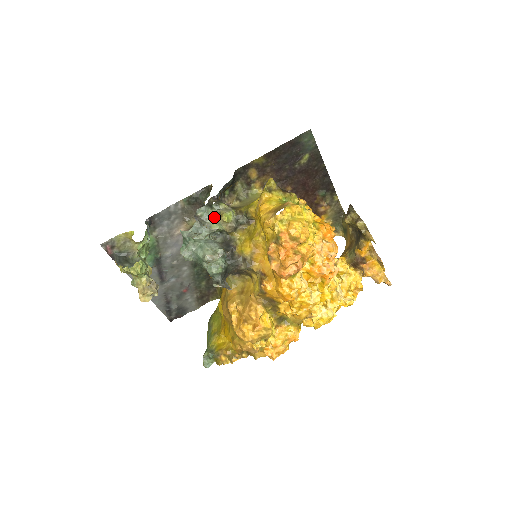
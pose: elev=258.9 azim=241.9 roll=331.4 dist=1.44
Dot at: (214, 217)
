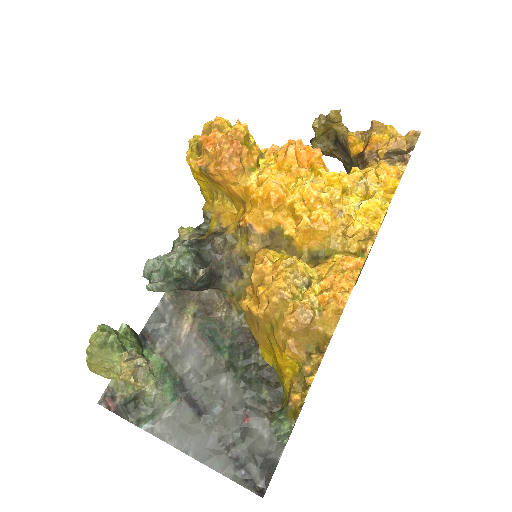
Dot at: occluded
